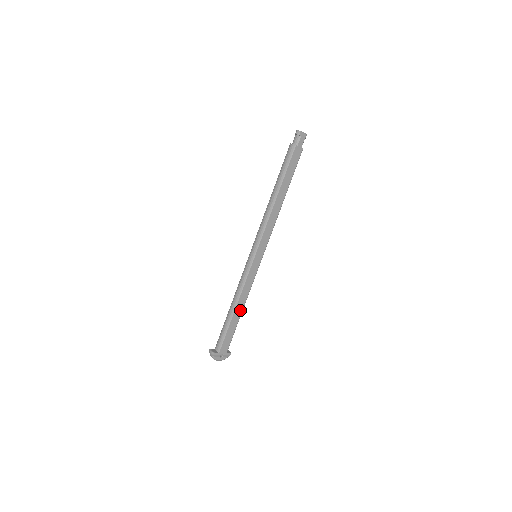
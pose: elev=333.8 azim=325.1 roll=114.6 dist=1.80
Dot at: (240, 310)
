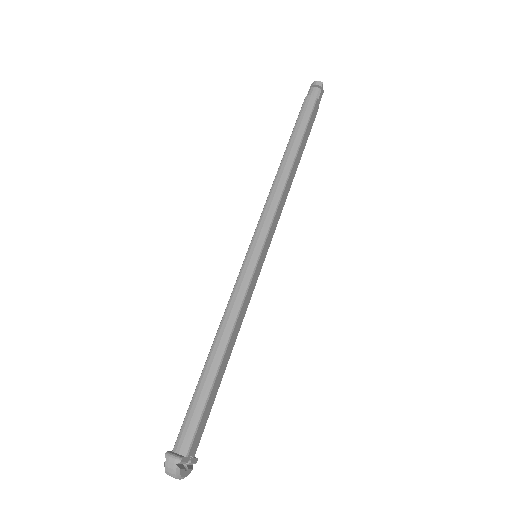
Dot at: (227, 358)
